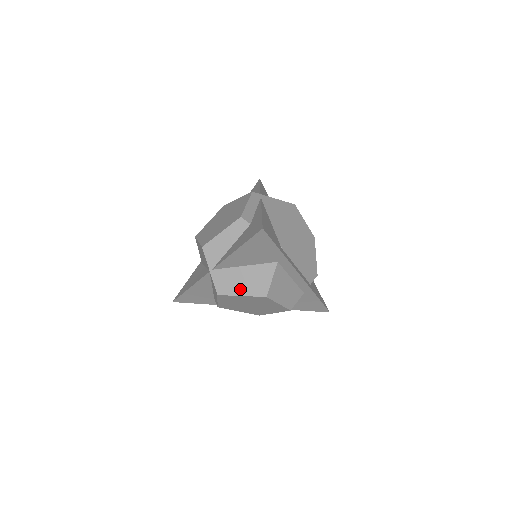
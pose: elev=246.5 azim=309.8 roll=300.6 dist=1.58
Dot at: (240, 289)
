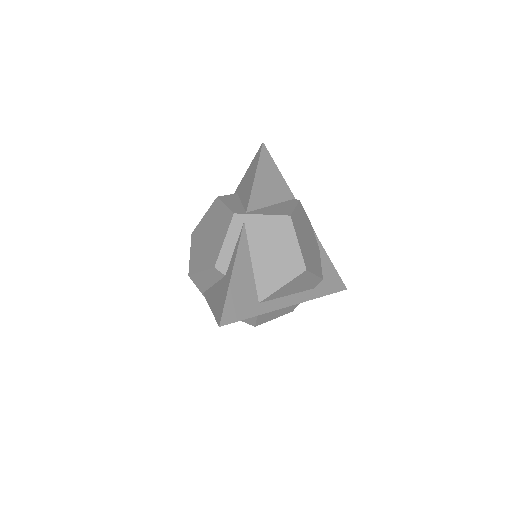
Dot at: occluded
